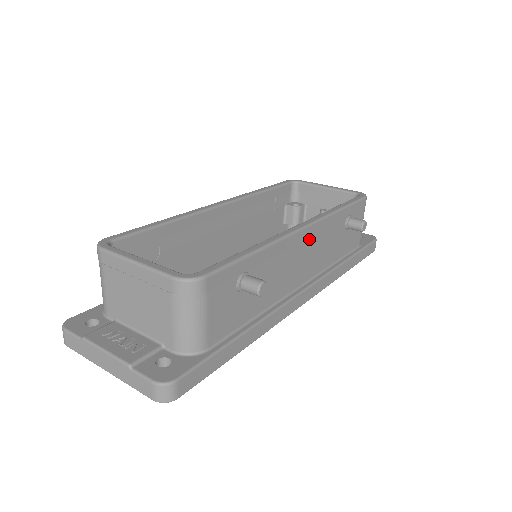
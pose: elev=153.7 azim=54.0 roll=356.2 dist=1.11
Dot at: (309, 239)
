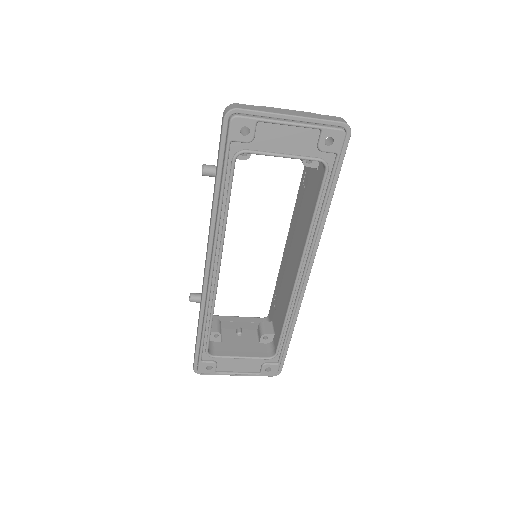
Dot at: occluded
